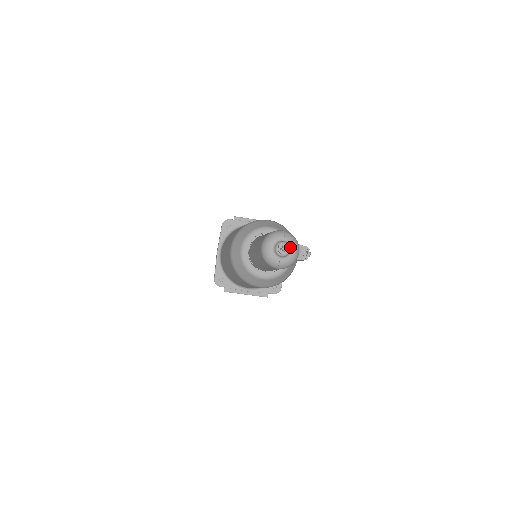
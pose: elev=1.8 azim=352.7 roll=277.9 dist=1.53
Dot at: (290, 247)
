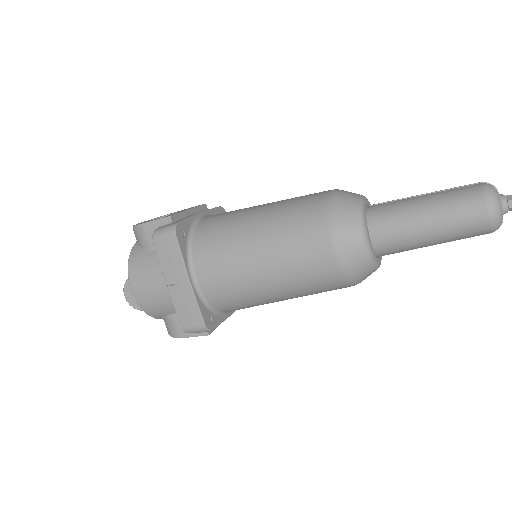
Dot at: occluded
